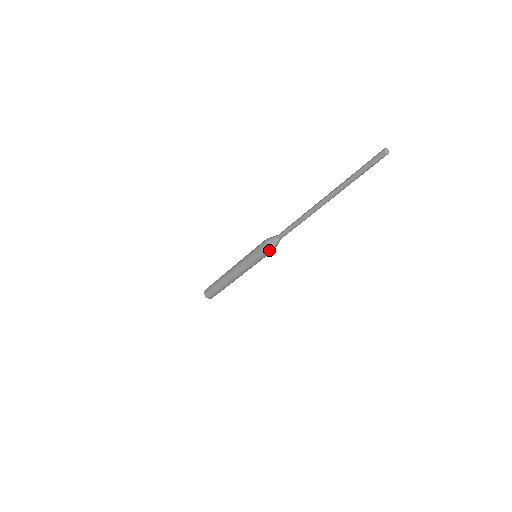
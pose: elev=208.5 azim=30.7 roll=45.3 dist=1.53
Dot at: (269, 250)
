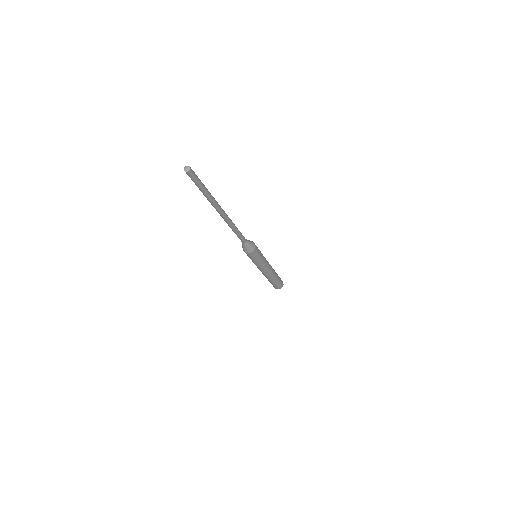
Dot at: (247, 253)
